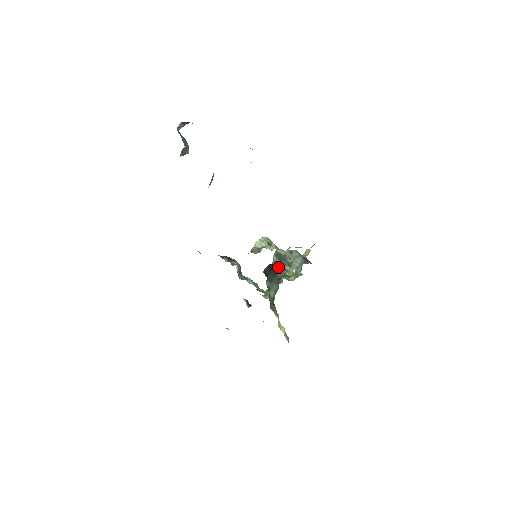
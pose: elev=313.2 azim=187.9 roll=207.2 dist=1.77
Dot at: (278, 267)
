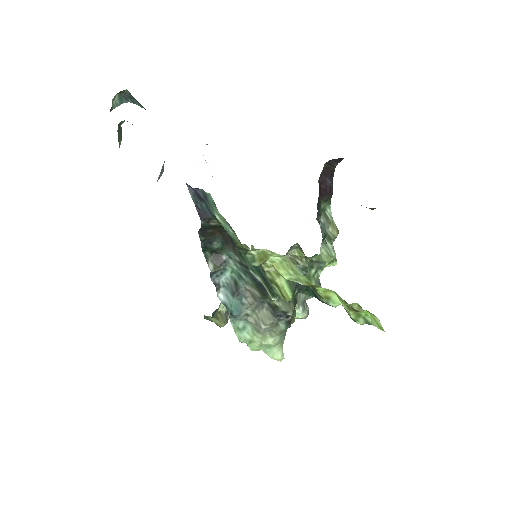
Dot at: (320, 207)
